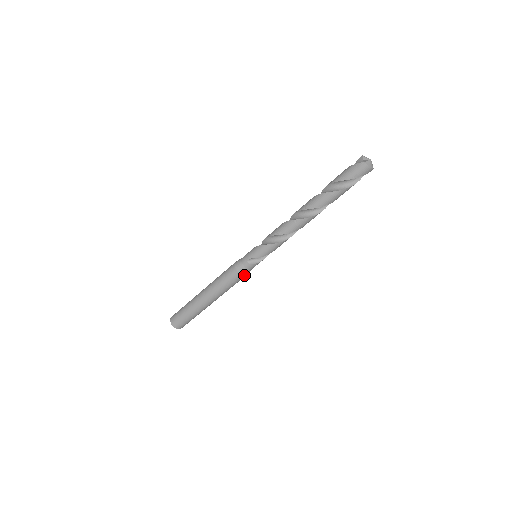
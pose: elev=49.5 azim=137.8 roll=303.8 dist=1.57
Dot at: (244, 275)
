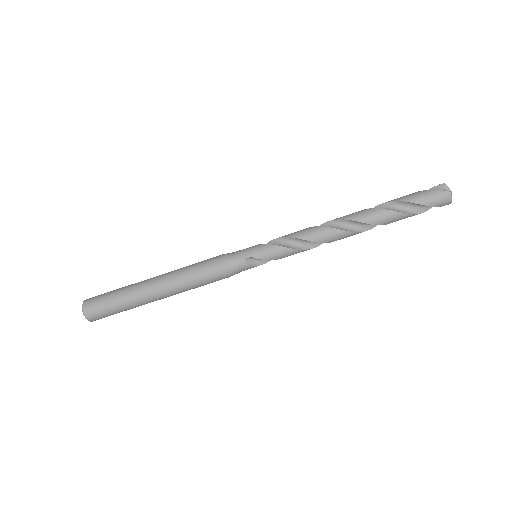
Dot at: (230, 276)
